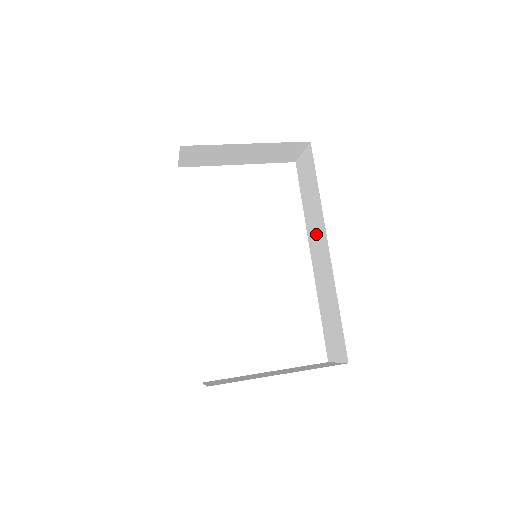
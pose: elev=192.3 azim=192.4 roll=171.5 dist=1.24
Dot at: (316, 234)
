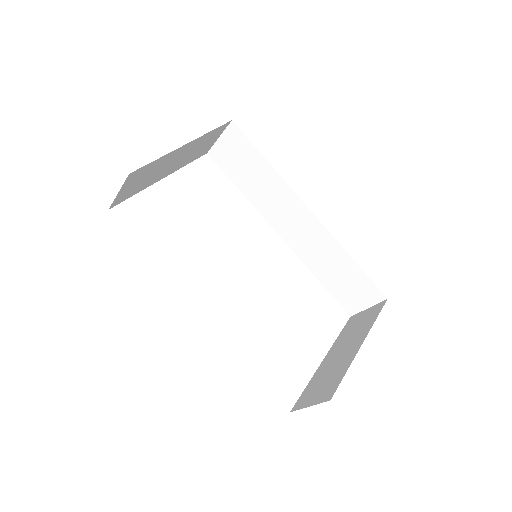
Dot at: (281, 208)
